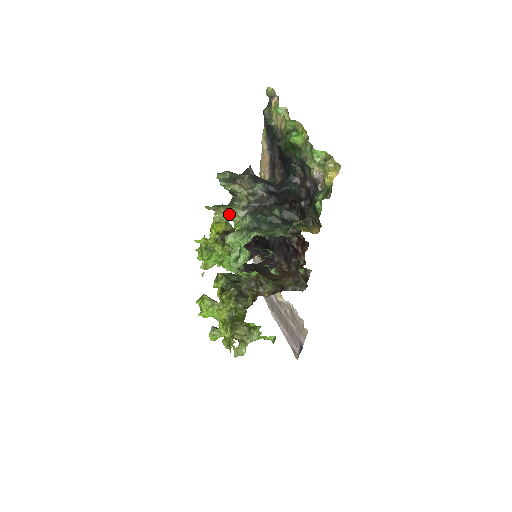
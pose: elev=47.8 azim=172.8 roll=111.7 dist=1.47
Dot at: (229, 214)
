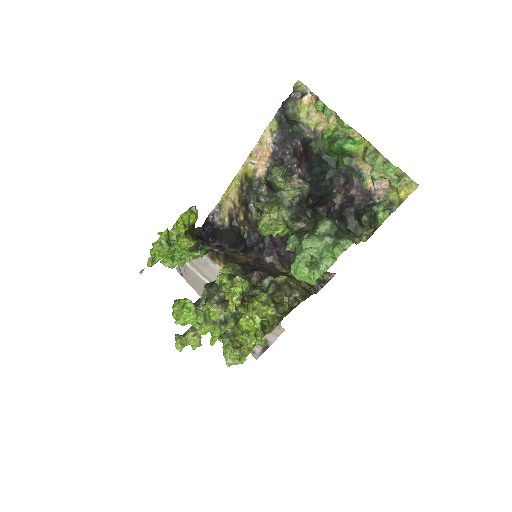
Dot at: (278, 214)
